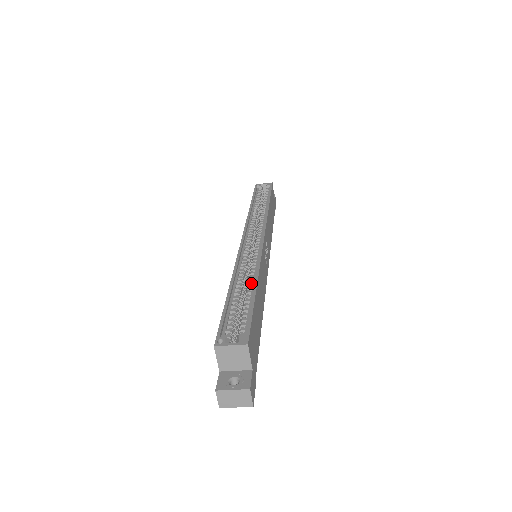
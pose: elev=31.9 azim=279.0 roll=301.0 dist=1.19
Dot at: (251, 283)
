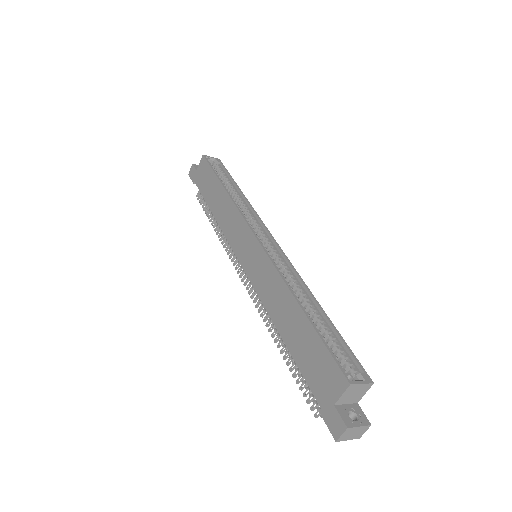
Dot at: (311, 303)
